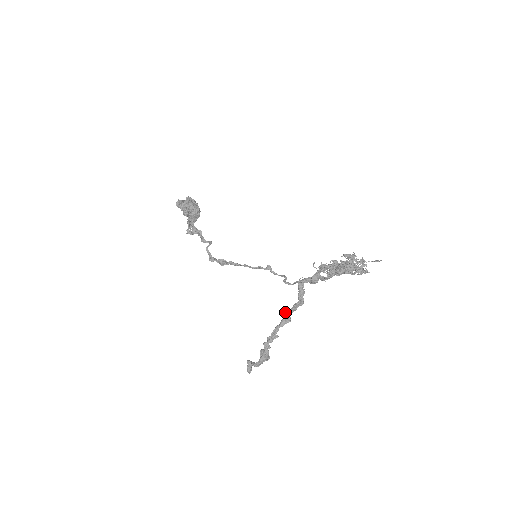
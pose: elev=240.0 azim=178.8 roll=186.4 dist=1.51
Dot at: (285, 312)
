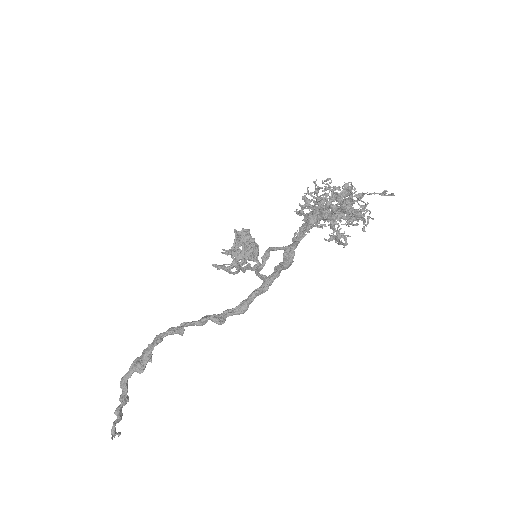
Dot at: (225, 313)
